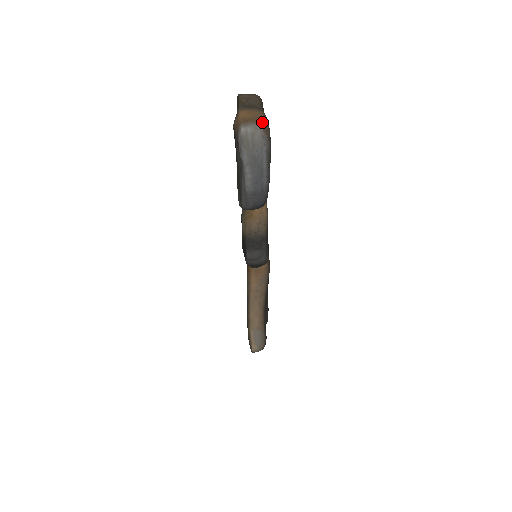
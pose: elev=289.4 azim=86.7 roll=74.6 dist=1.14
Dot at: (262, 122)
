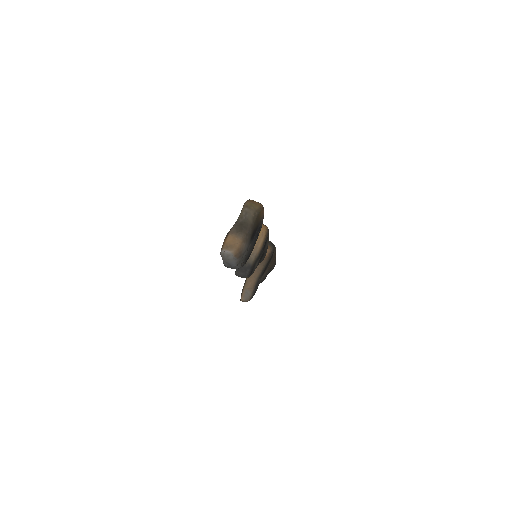
Dot at: (235, 251)
